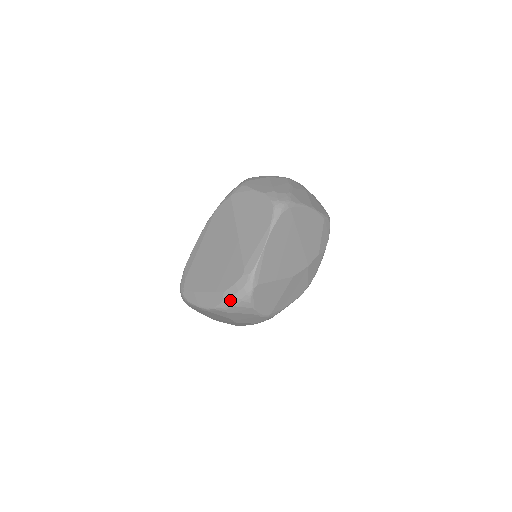
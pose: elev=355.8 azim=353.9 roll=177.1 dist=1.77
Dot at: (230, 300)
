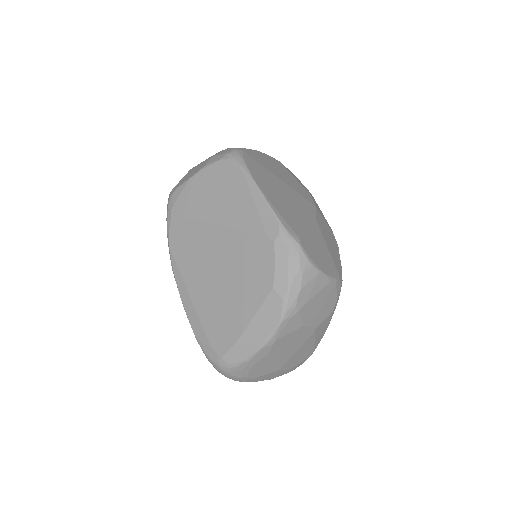
Dot at: (289, 286)
